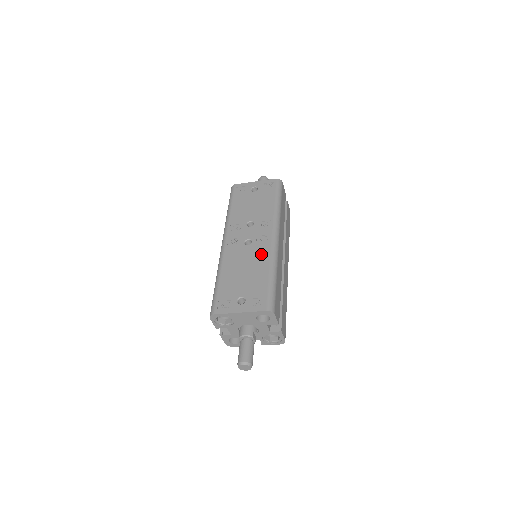
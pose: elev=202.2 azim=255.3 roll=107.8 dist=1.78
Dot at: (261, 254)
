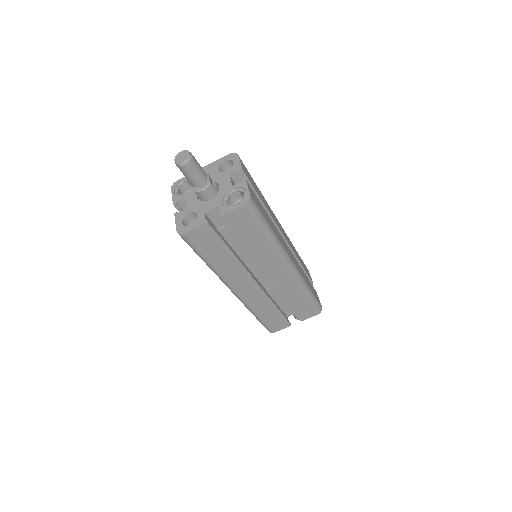
Dot at: occluded
